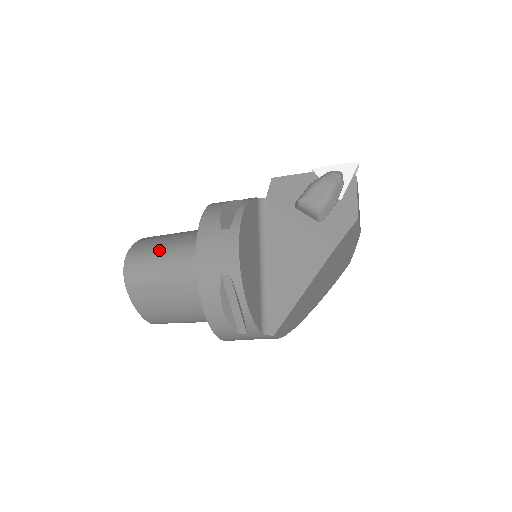
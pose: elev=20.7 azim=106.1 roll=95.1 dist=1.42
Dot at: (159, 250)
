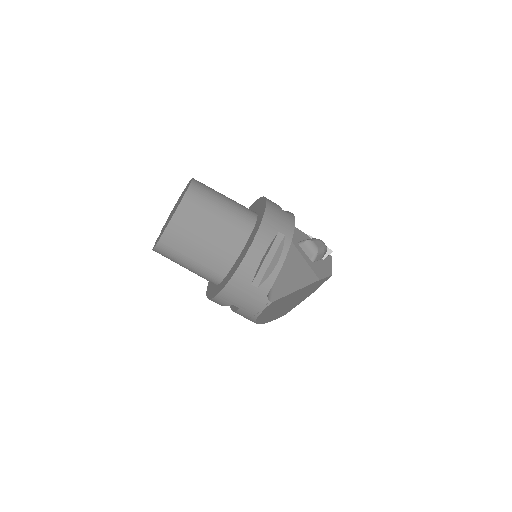
Dot at: occluded
